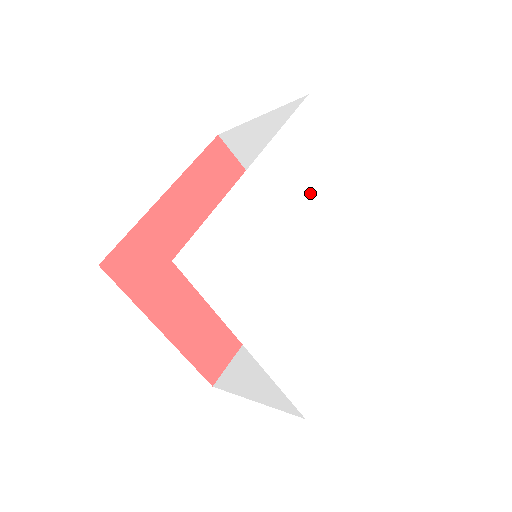
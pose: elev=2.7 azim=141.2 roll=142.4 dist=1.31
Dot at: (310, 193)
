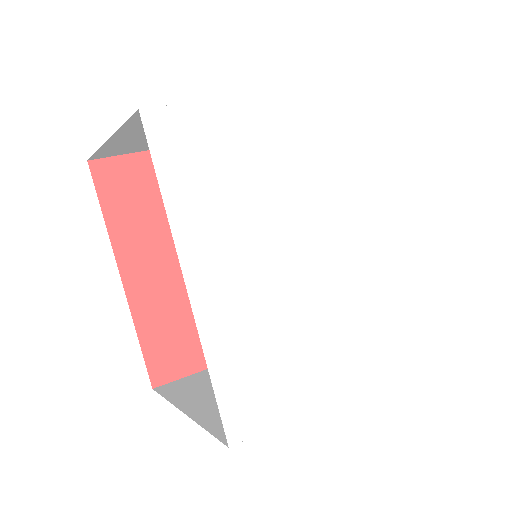
Dot at: (257, 204)
